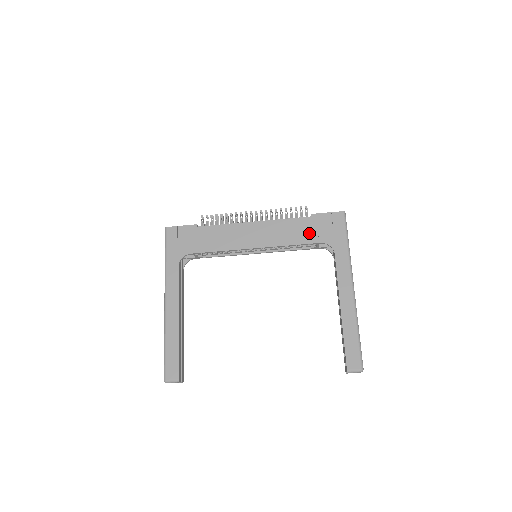
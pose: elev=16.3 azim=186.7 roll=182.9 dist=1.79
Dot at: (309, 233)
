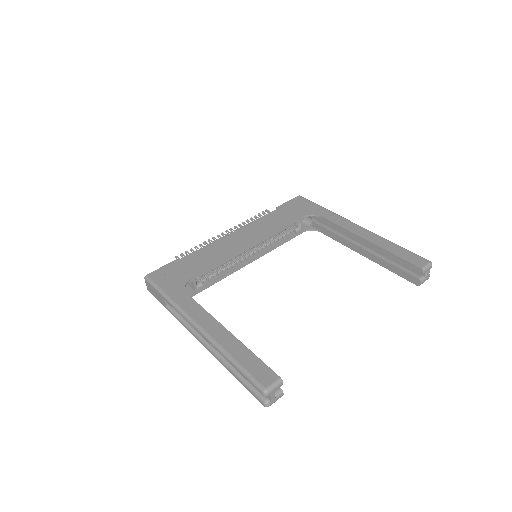
Dot at: (287, 216)
